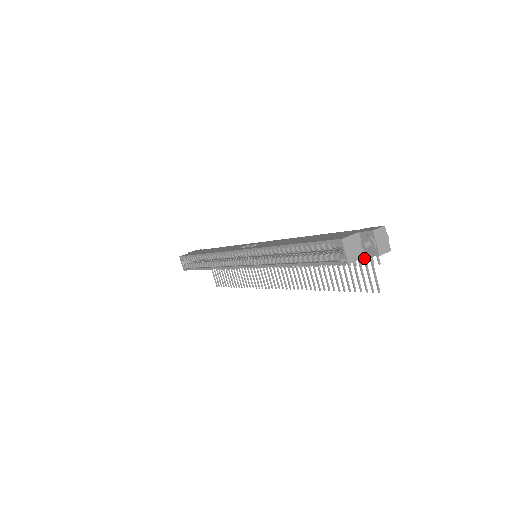
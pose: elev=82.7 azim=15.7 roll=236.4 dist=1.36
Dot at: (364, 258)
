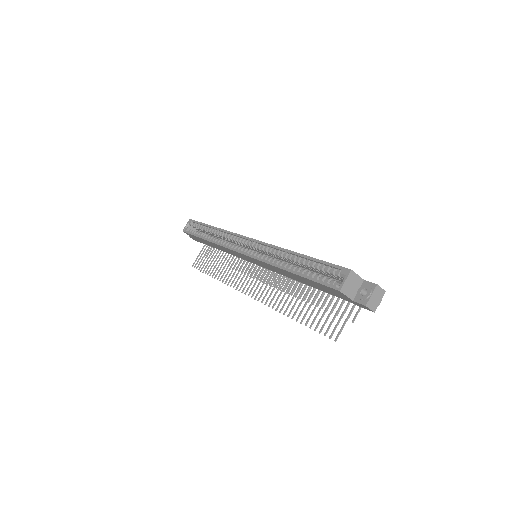
Dot at: (346, 308)
